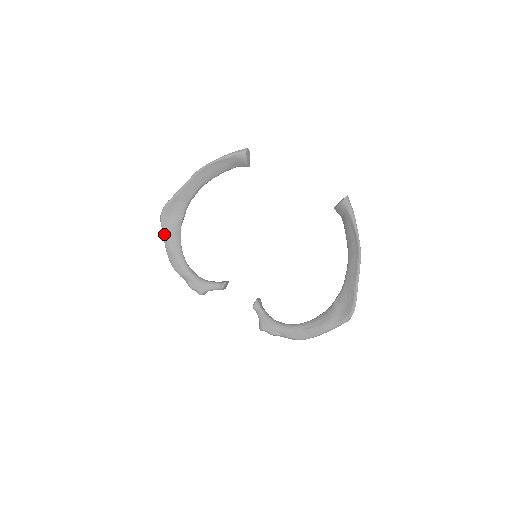
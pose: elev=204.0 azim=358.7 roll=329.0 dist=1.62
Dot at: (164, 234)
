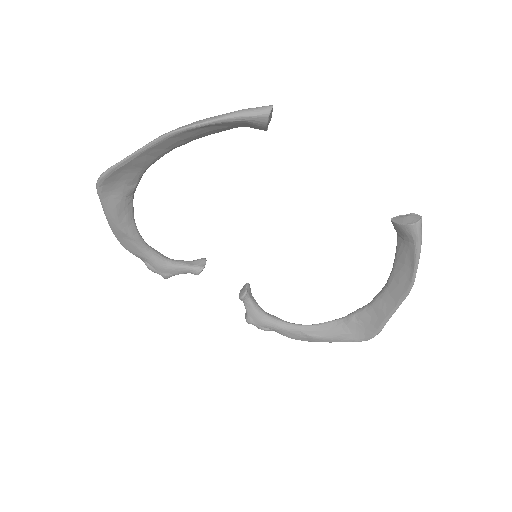
Dot at: (105, 209)
